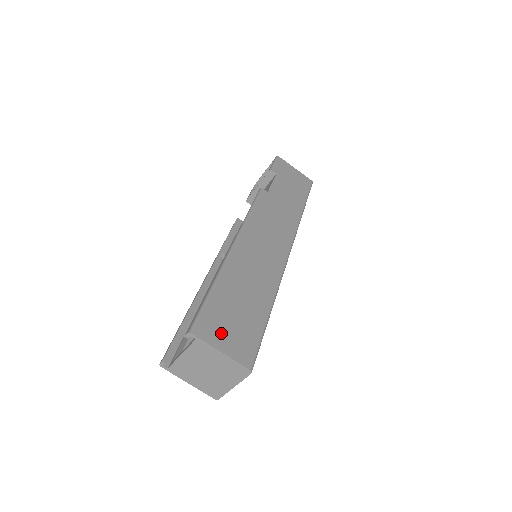
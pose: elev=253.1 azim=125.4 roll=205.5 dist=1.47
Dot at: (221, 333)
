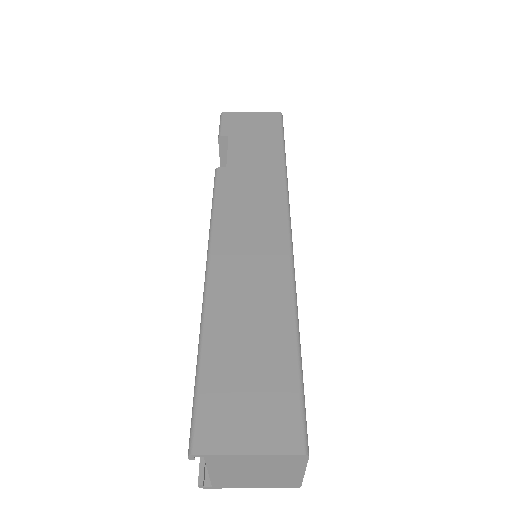
Dot at: (236, 423)
